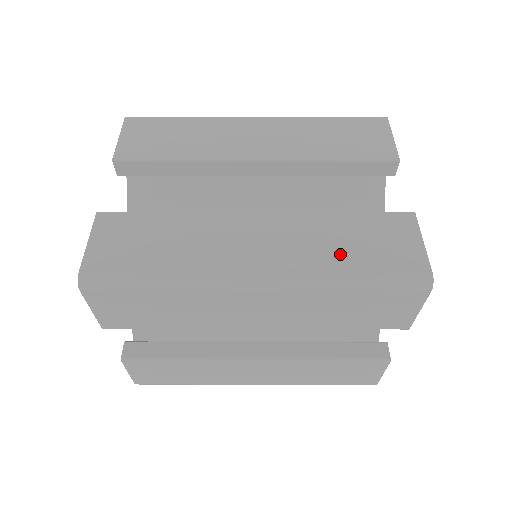
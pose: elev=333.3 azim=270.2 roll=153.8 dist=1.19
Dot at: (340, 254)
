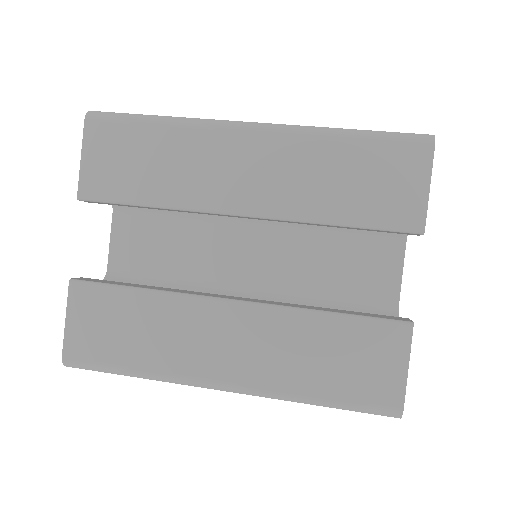
Dot at: (312, 372)
